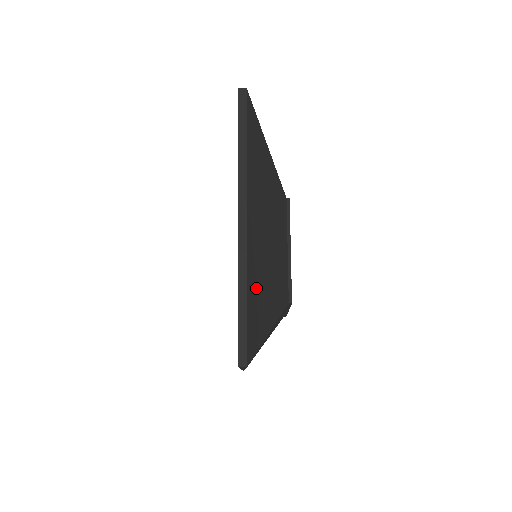
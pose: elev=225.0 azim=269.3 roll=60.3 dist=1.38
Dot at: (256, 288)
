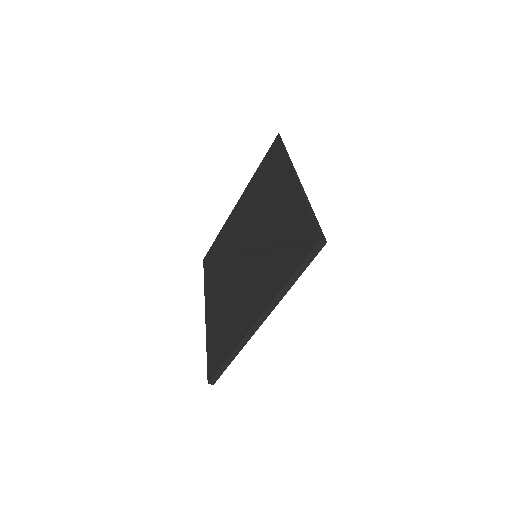
Dot at: occluded
